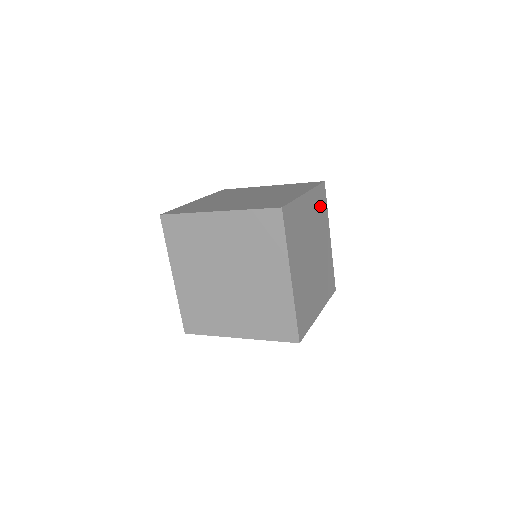
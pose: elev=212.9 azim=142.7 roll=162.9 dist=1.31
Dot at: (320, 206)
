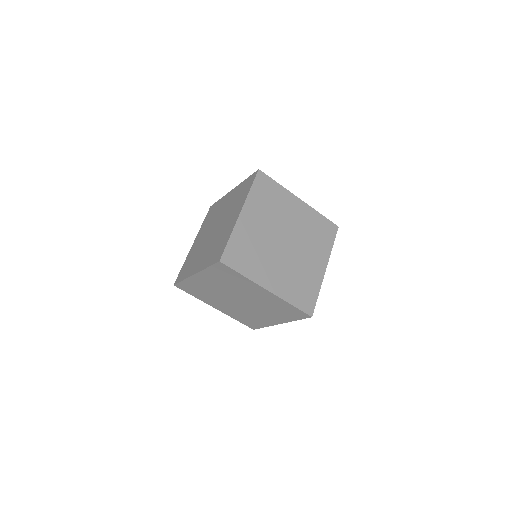
Dot at: occluded
